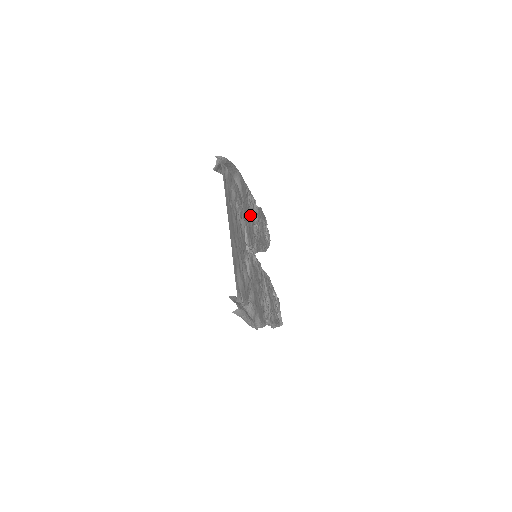
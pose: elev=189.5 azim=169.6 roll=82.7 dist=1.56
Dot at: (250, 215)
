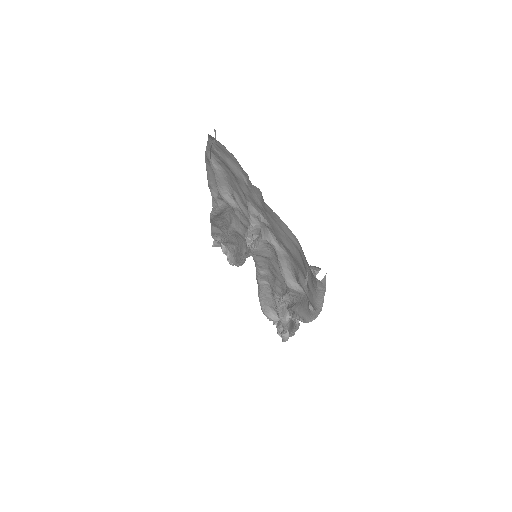
Dot at: (234, 213)
